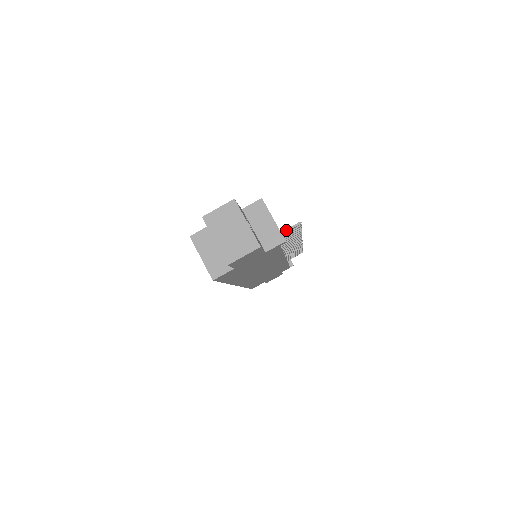
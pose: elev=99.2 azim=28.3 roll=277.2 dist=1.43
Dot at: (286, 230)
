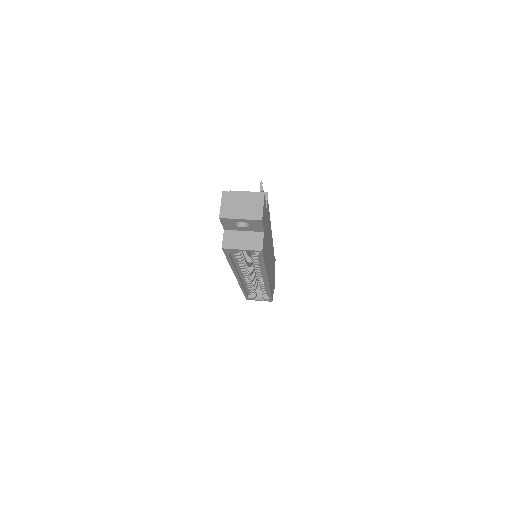
Dot at: occluded
